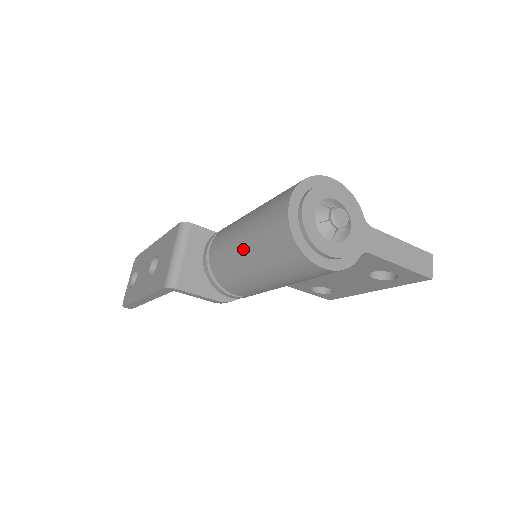
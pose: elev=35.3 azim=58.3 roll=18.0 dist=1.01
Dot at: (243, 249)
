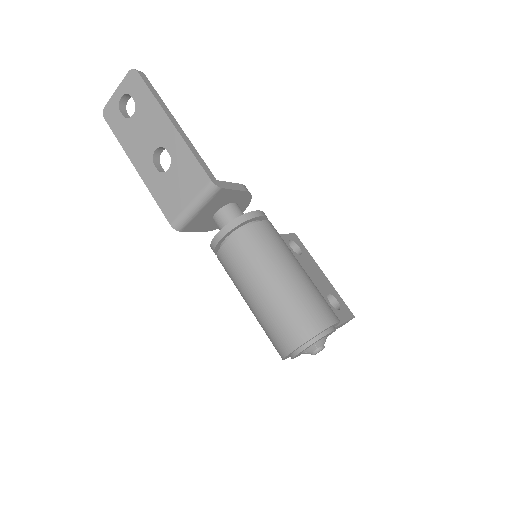
Dot at: (251, 301)
